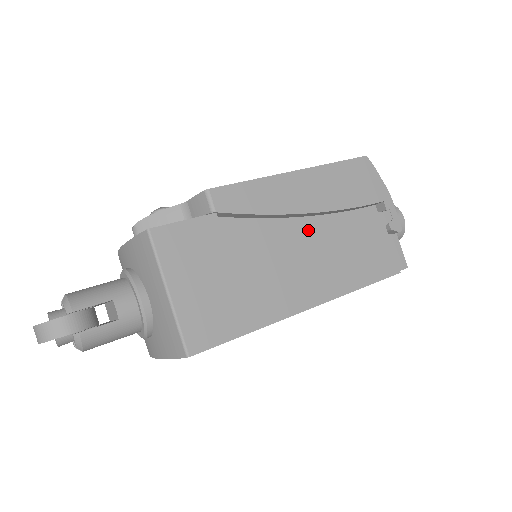
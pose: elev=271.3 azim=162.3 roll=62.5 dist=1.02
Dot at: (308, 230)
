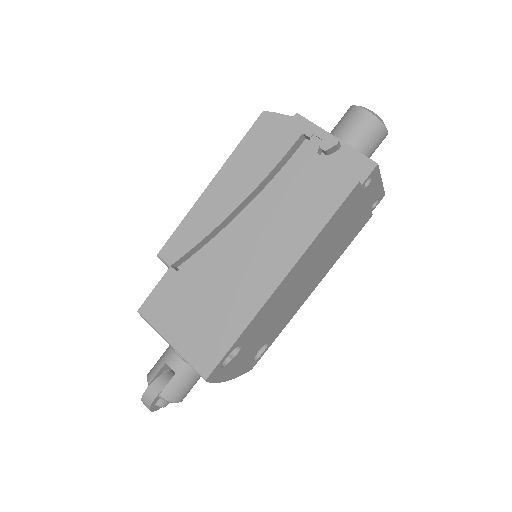
Dot at: (244, 221)
